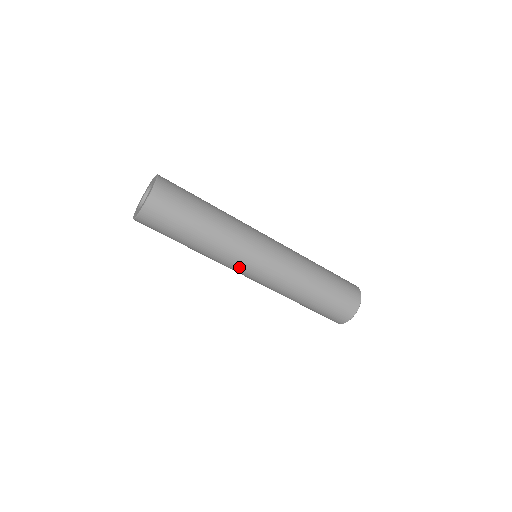
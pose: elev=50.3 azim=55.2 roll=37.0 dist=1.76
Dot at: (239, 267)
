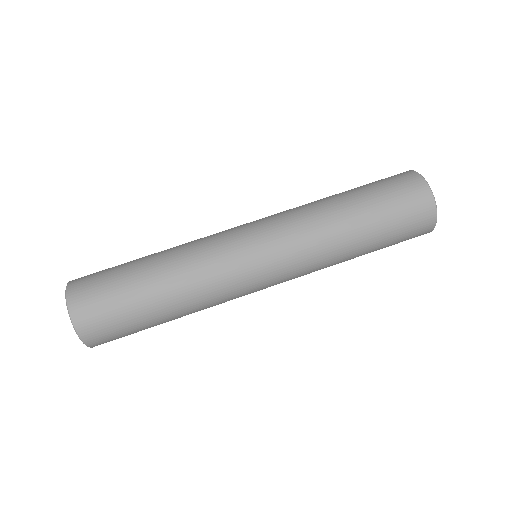
Dot at: (226, 238)
